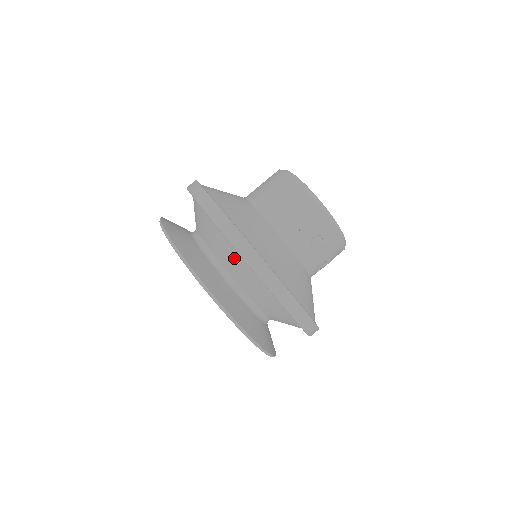
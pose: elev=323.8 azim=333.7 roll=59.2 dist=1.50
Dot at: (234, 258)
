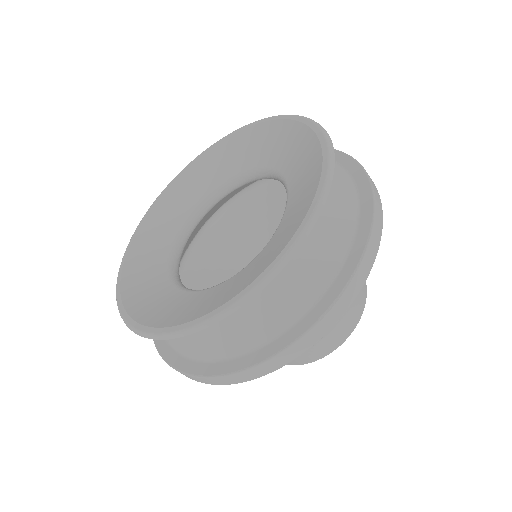
Dot at: occluded
